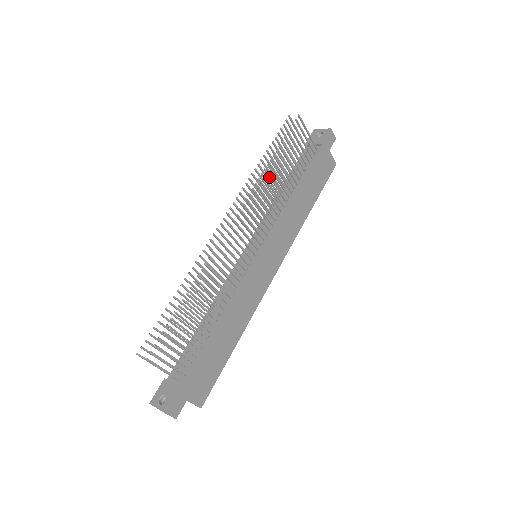
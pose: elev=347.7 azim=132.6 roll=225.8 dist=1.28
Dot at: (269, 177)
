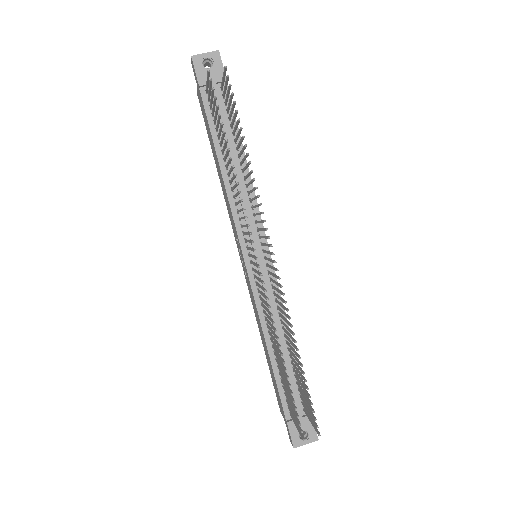
Dot at: (250, 174)
